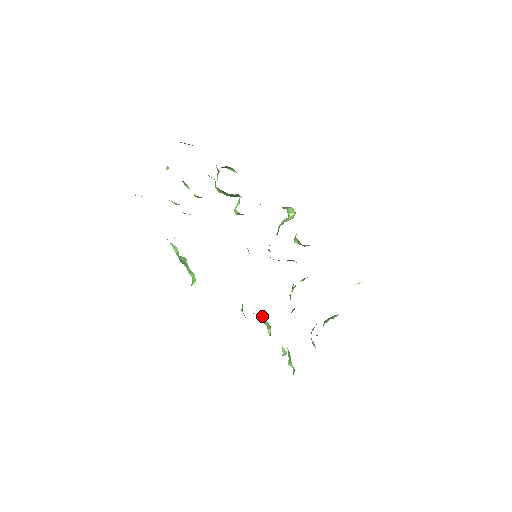
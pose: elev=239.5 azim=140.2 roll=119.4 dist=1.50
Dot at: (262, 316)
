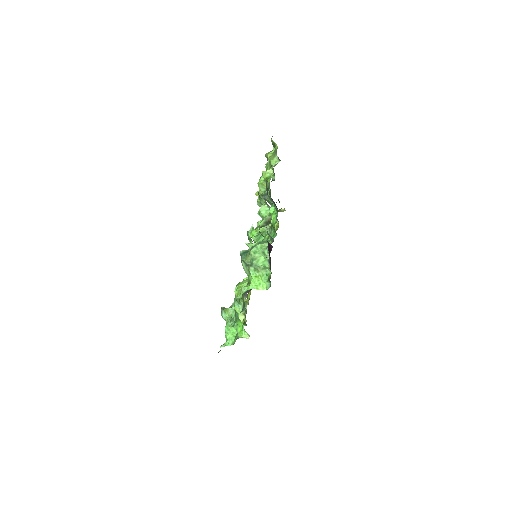
Dot at: occluded
